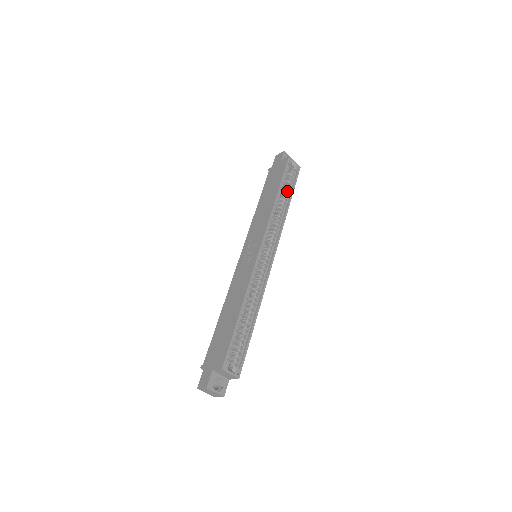
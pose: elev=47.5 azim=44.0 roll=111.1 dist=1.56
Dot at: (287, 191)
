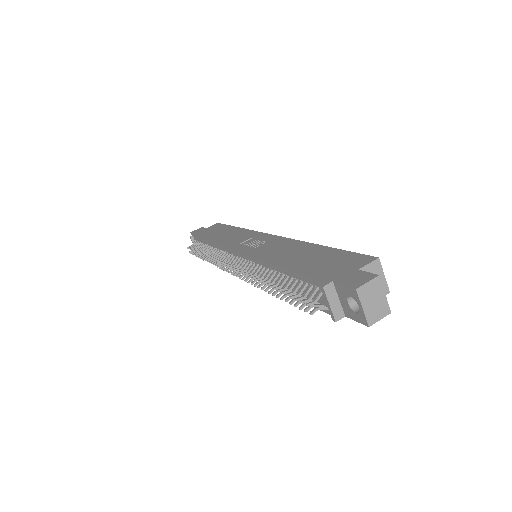
Dot at: occluded
